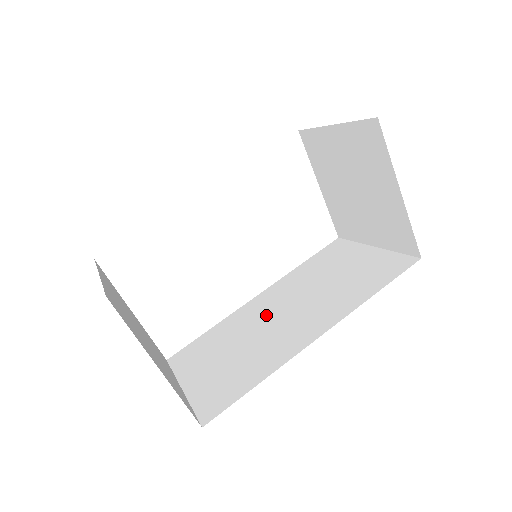
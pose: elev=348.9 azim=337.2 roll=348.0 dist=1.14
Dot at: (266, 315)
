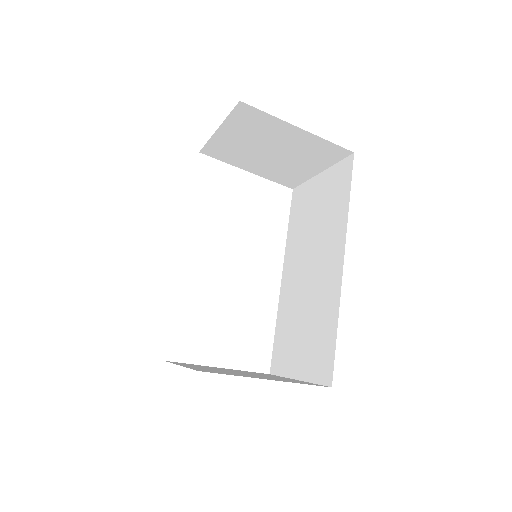
Dot at: (299, 284)
